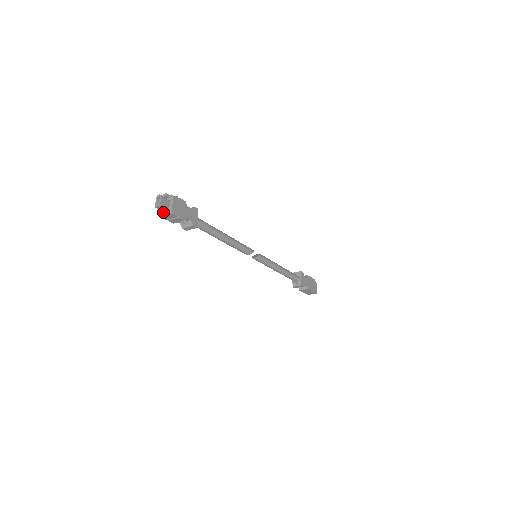
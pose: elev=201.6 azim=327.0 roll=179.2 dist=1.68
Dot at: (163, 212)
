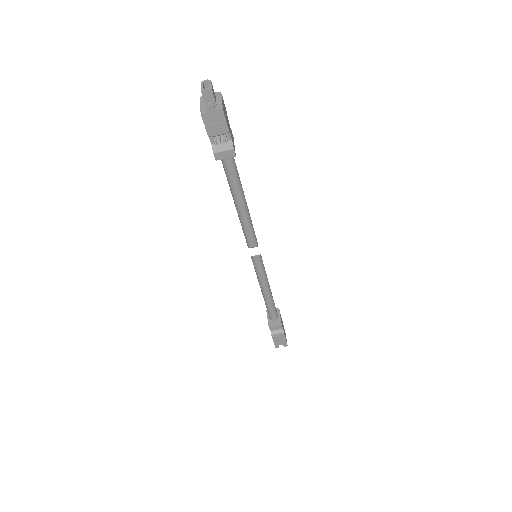
Dot at: (210, 103)
